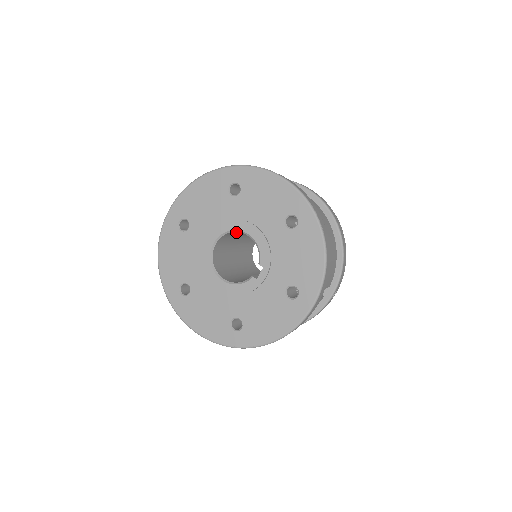
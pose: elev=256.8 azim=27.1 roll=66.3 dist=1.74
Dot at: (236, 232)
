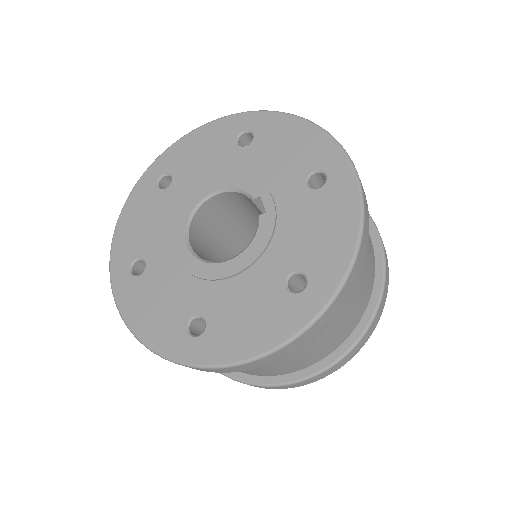
Dot at: (203, 220)
